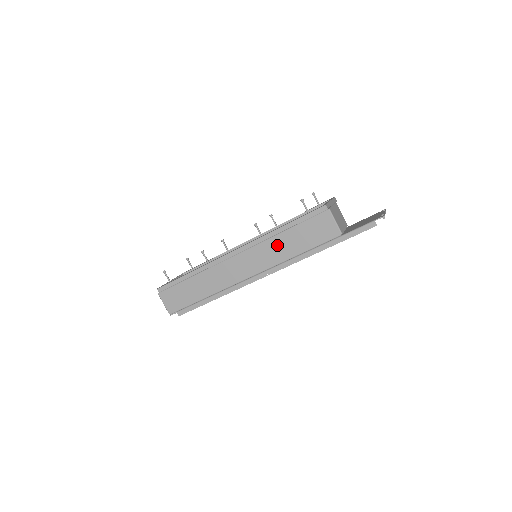
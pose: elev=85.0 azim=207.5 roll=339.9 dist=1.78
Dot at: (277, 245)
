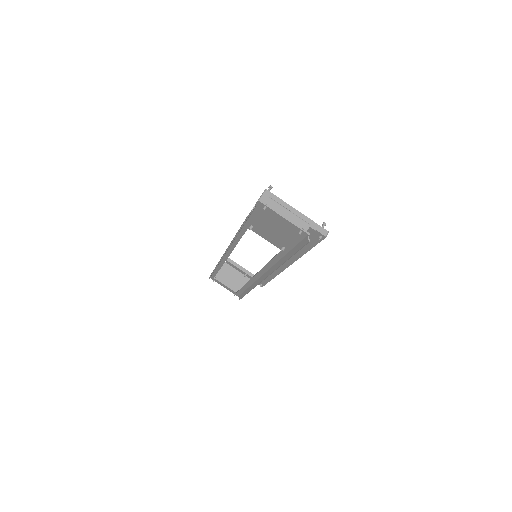
Dot at: occluded
